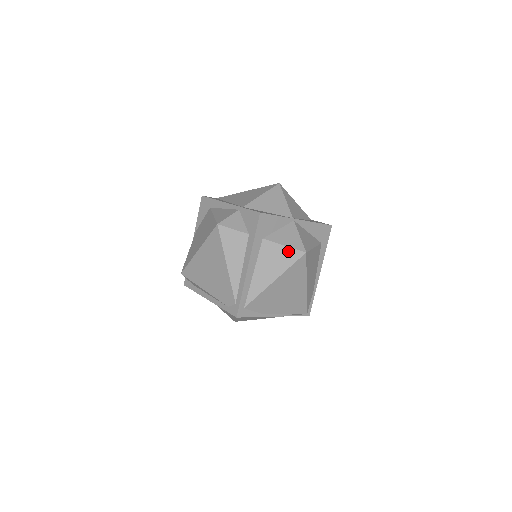
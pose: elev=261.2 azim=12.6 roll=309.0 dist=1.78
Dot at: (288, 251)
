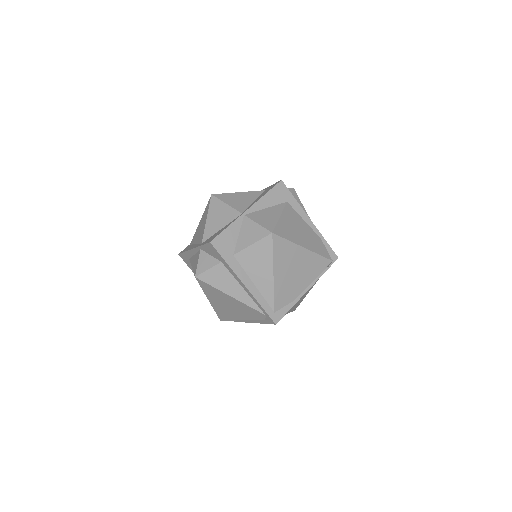
Dot at: (259, 245)
